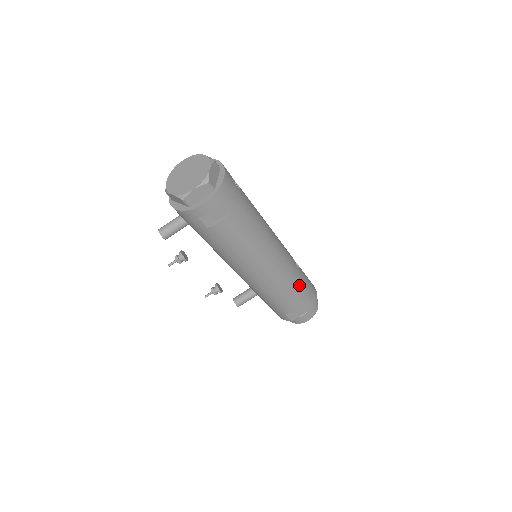
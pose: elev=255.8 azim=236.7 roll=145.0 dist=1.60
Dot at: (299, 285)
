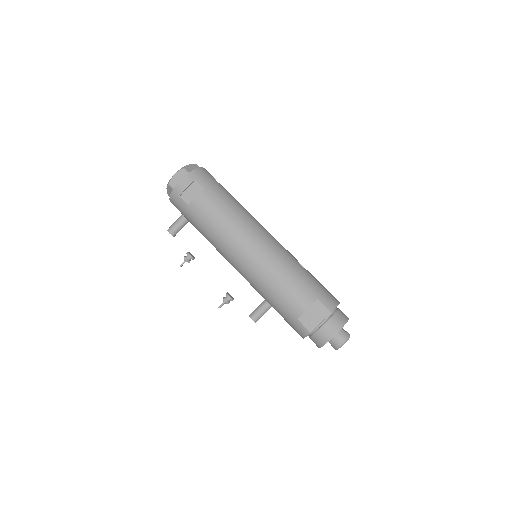
Dot at: (300, 278)
